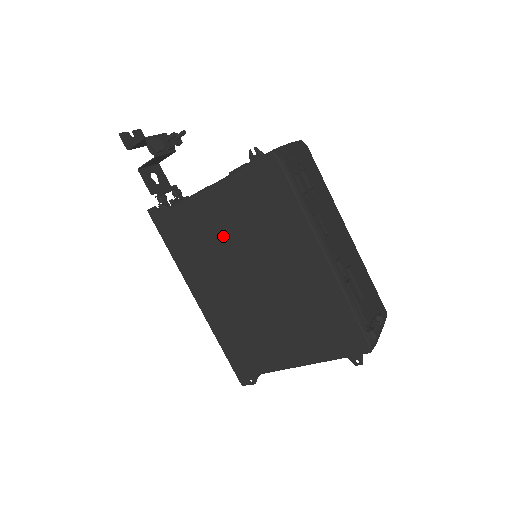
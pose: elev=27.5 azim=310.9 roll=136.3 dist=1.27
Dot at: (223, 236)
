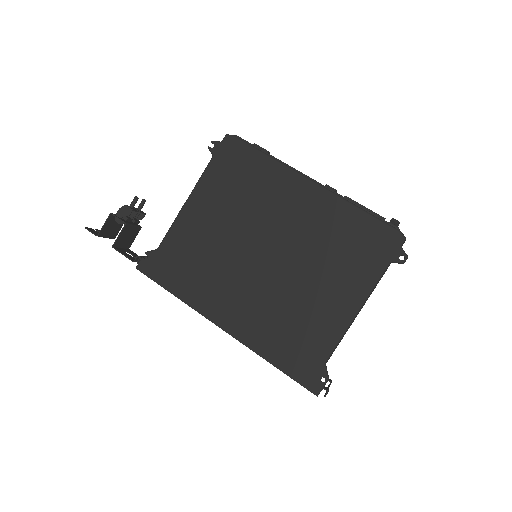
Dot at: (218, 235)
